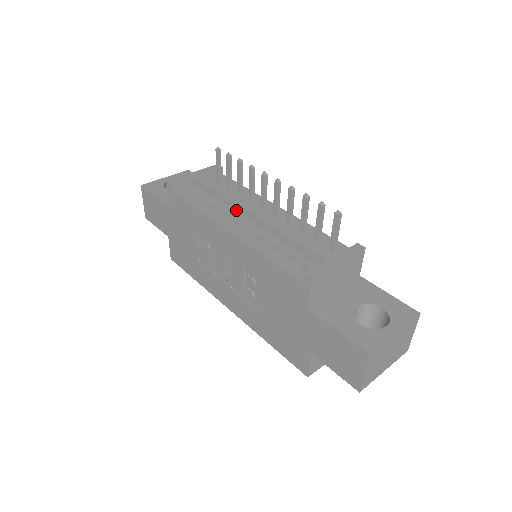
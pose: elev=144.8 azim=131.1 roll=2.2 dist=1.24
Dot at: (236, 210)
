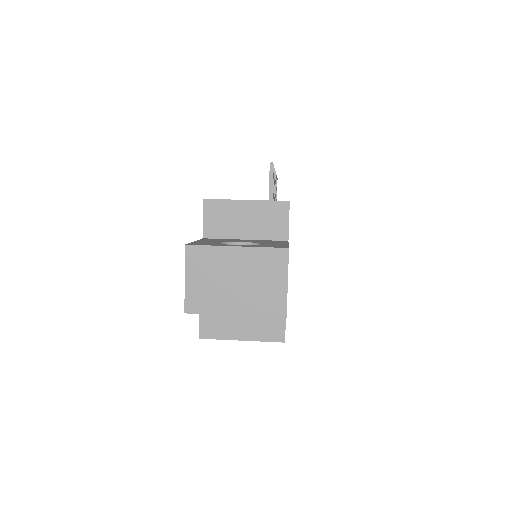
Dot at: occluded
